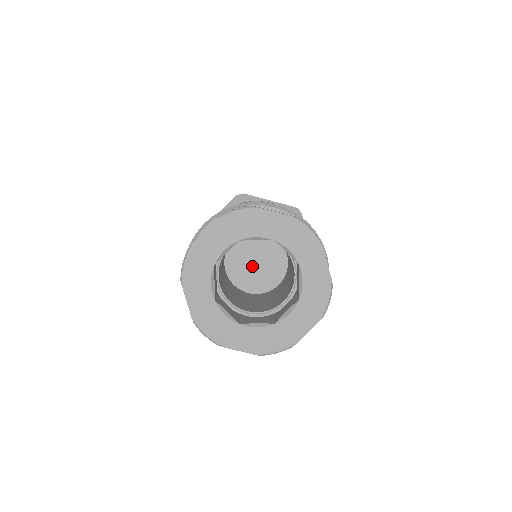
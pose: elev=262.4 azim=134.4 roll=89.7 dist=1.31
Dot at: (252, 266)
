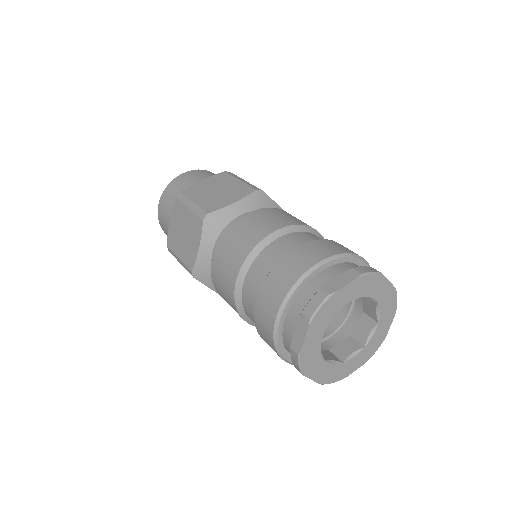
Dot at: occluded
